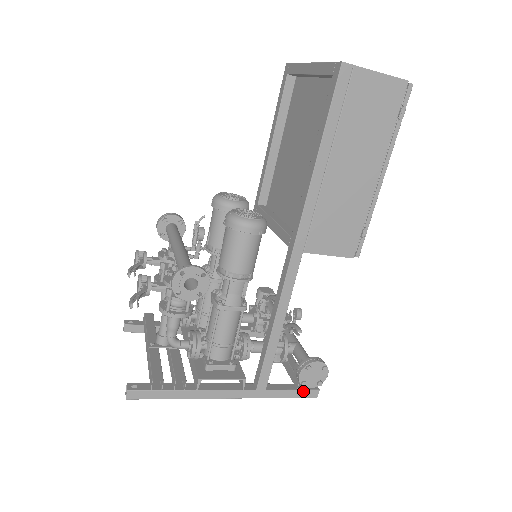
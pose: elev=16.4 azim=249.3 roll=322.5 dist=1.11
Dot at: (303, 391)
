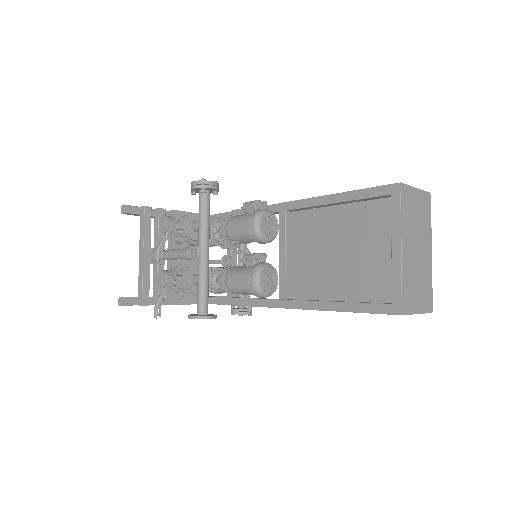
Dot at: occluded
